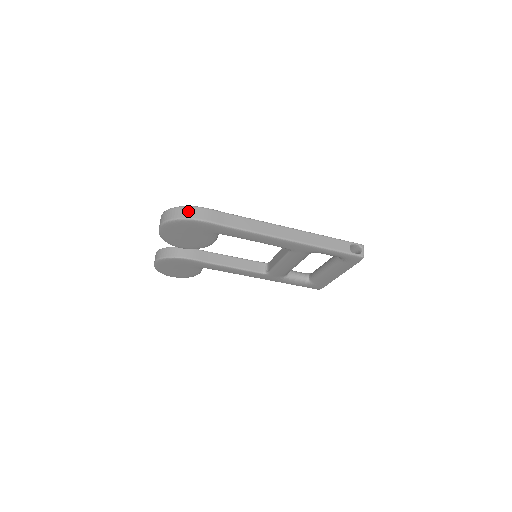
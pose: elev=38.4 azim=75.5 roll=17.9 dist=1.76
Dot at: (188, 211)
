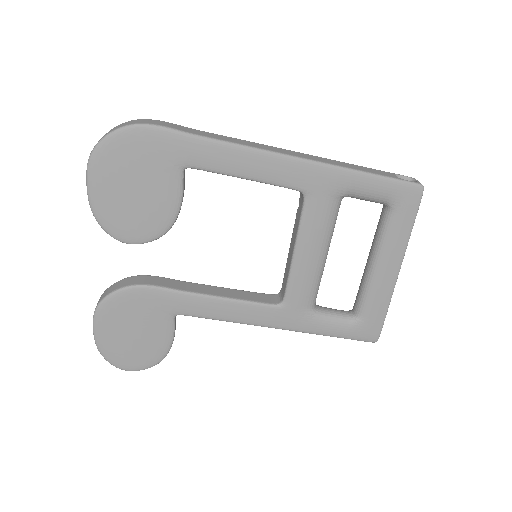
Dot at: (128, 122)
